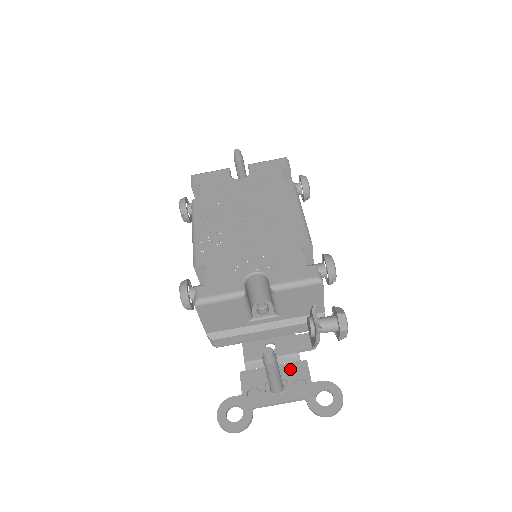
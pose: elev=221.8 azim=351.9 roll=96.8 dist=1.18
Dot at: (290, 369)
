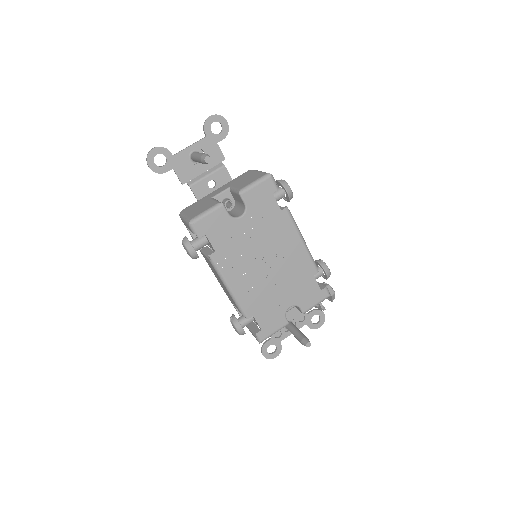
Dot at: (293, 312)
